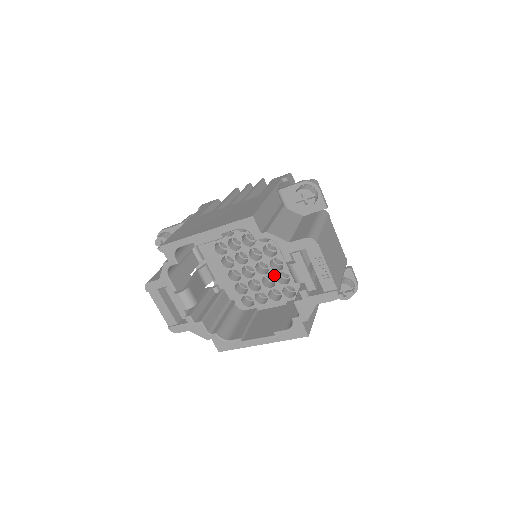
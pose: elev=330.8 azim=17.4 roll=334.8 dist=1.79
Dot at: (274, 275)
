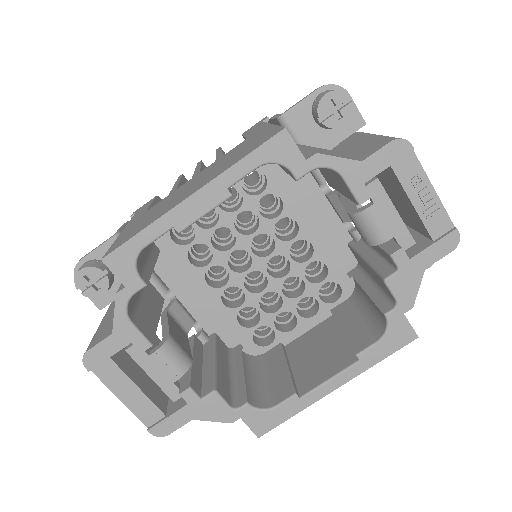
Dot at: (300, 272)
